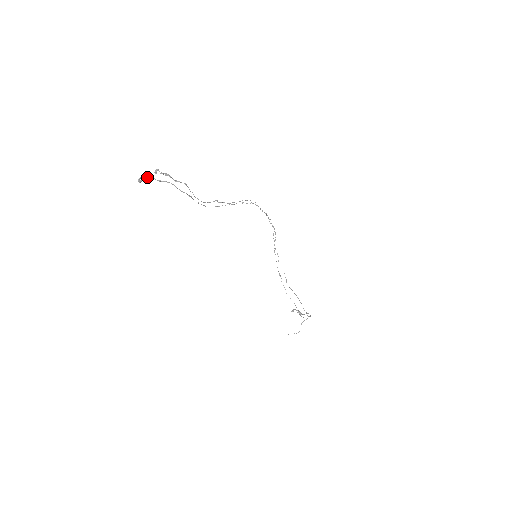
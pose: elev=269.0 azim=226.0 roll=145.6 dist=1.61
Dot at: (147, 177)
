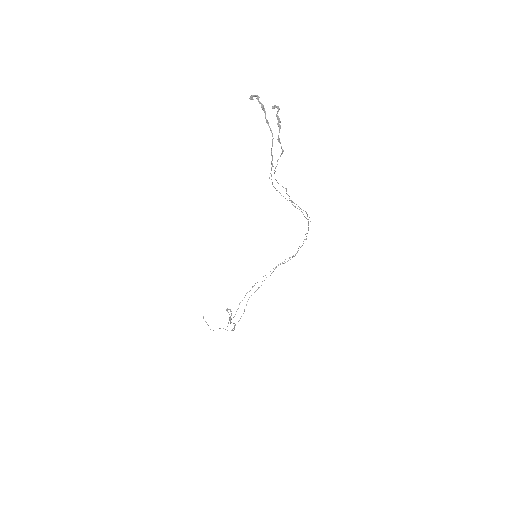
Dot at: (262, 105)
